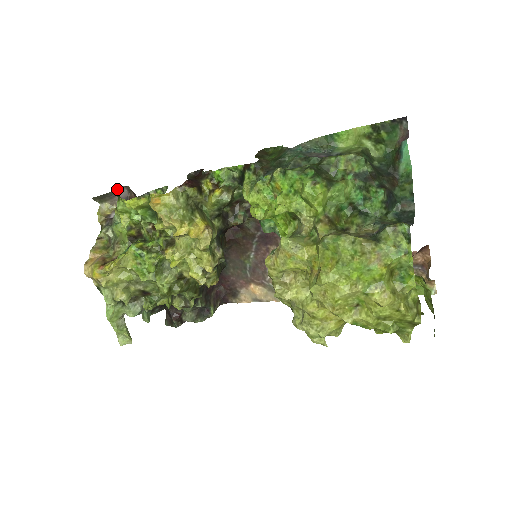
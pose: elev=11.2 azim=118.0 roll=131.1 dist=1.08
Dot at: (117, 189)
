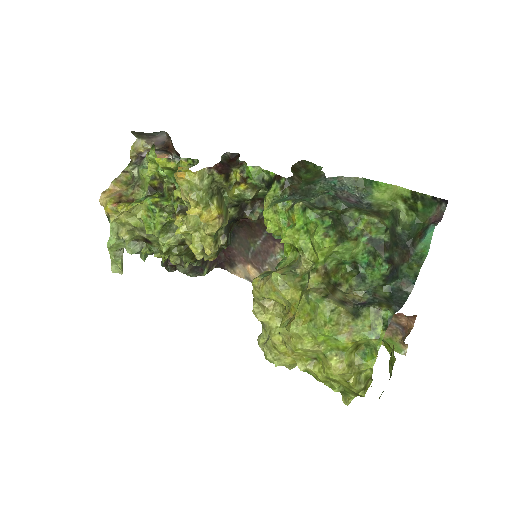
Dot at: (157, 132)
